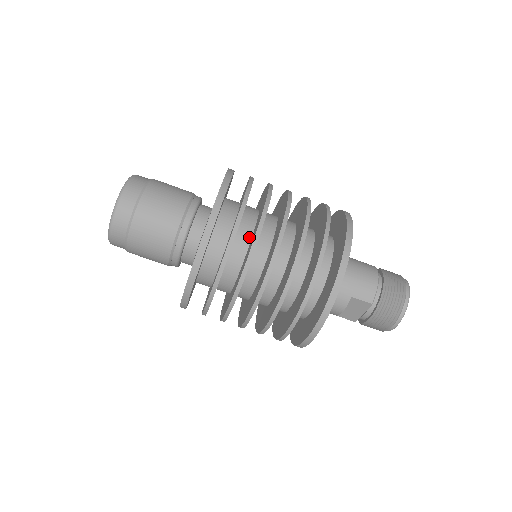
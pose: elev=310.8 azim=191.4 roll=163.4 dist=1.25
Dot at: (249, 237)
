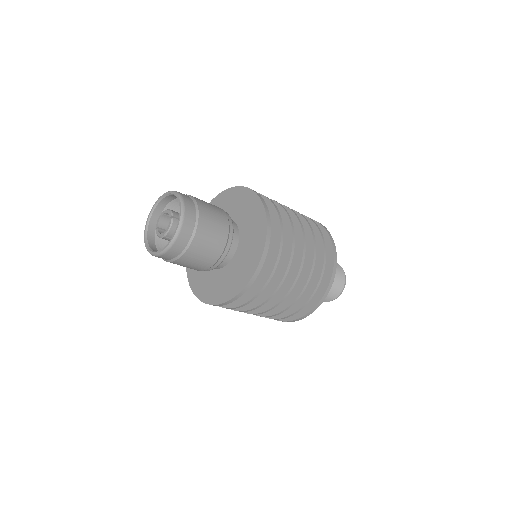
Dot at: occluded
